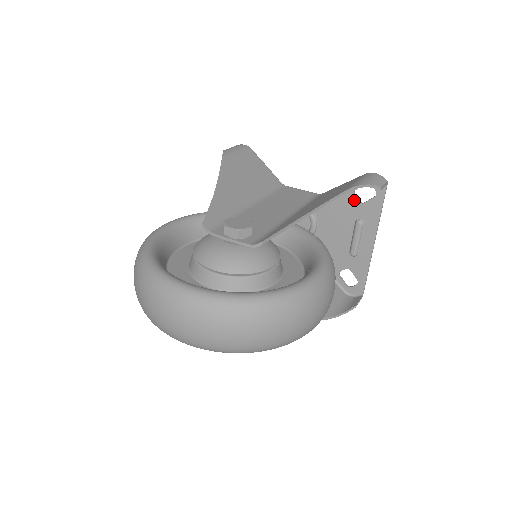
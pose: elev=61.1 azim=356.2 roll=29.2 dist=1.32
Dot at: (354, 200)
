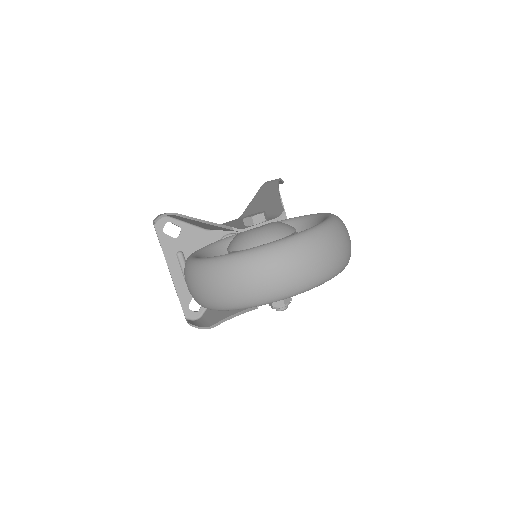
Dot at: occluded
